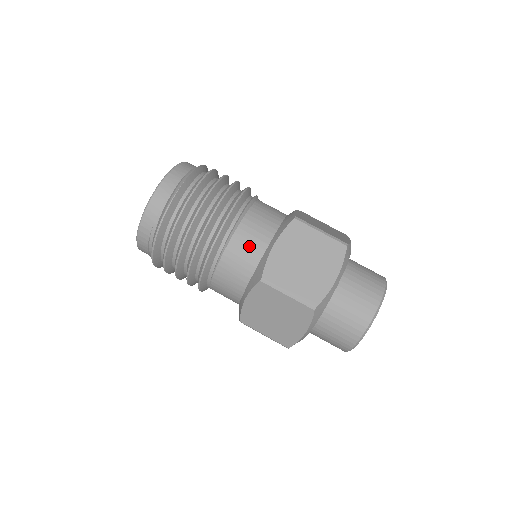
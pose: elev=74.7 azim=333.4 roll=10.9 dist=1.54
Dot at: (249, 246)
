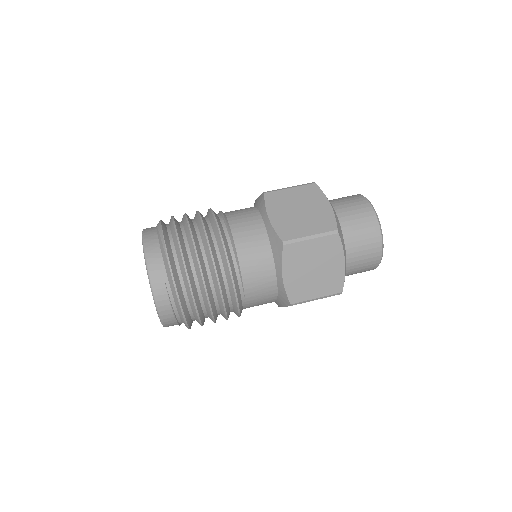
Dot at: (251, 234)
